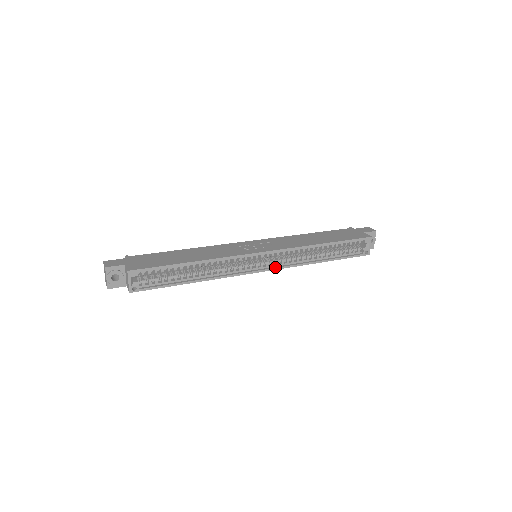
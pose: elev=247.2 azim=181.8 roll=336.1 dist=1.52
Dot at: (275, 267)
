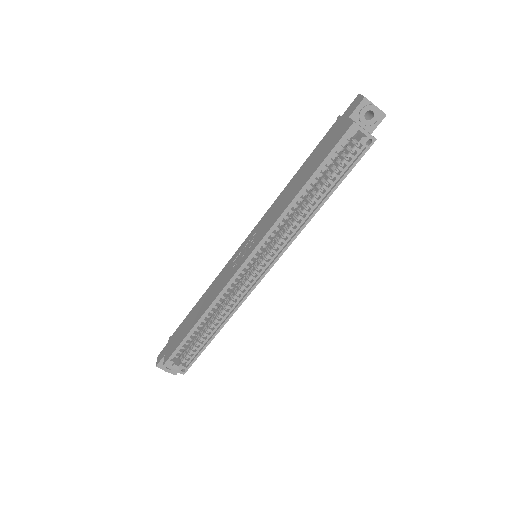
Dot at: (275, 258)
